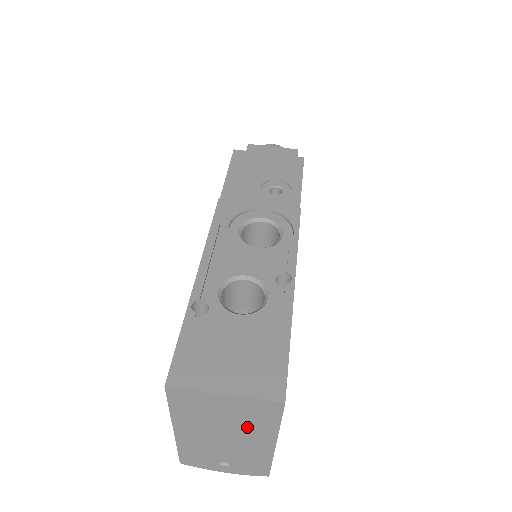
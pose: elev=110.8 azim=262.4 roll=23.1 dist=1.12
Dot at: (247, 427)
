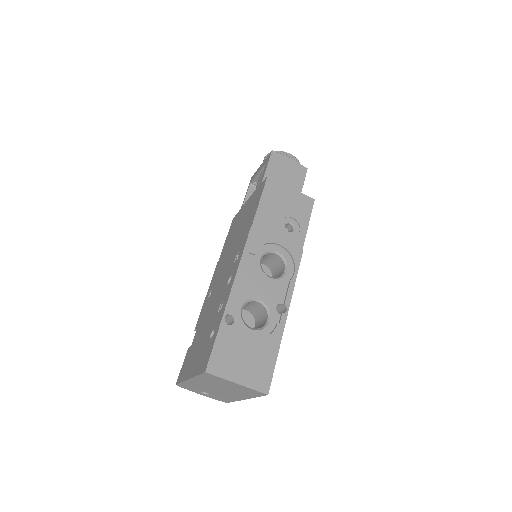
Dot at: (236, 392)
